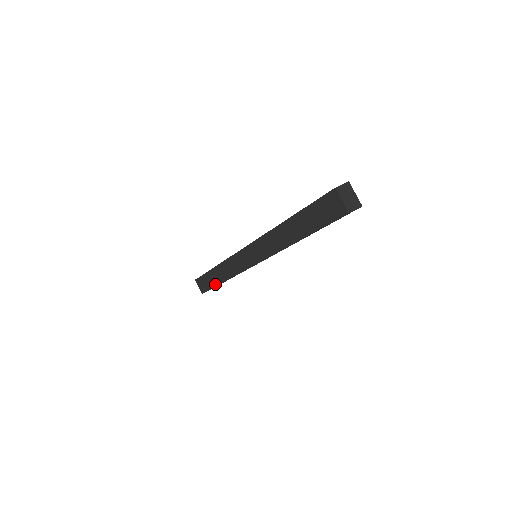
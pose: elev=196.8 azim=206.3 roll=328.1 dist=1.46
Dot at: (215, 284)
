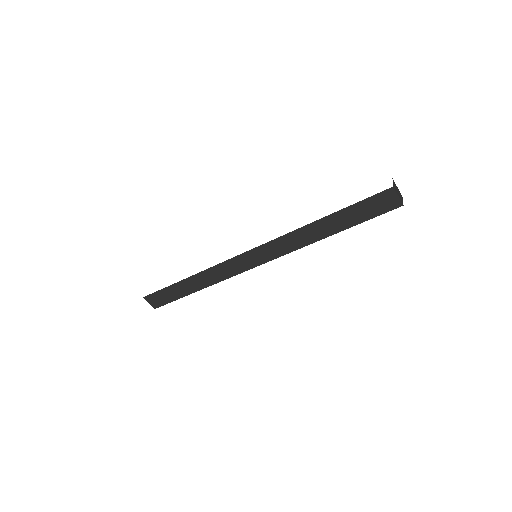
Dot at: (184, 295)
